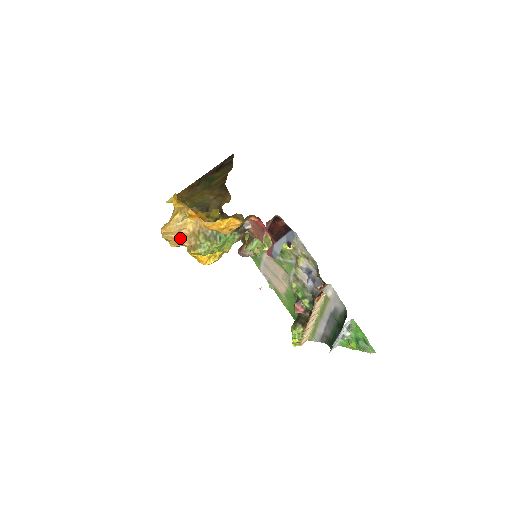
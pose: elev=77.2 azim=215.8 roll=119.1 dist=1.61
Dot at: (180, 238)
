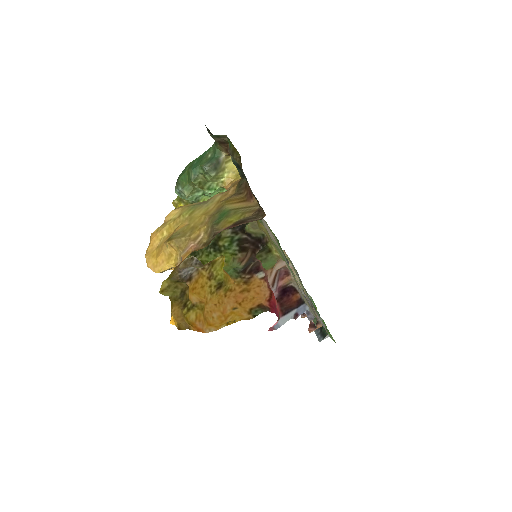
Dot at: occluded
